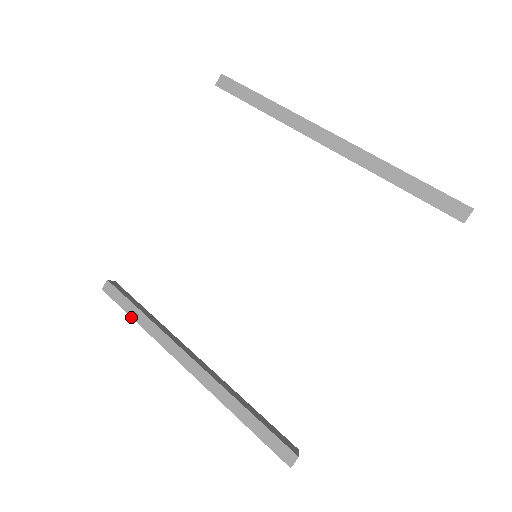
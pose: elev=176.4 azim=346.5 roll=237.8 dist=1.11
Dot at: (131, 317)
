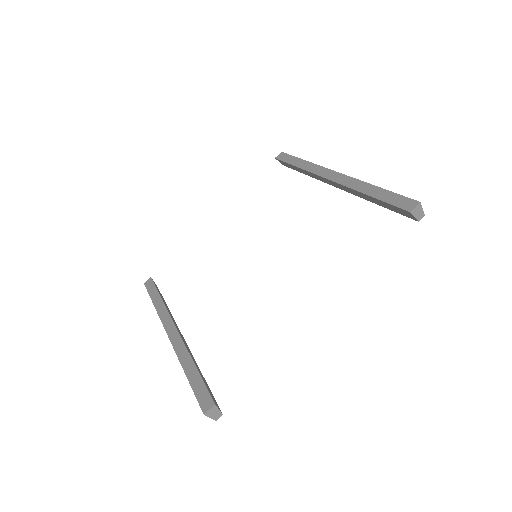
Dot at: occluded
